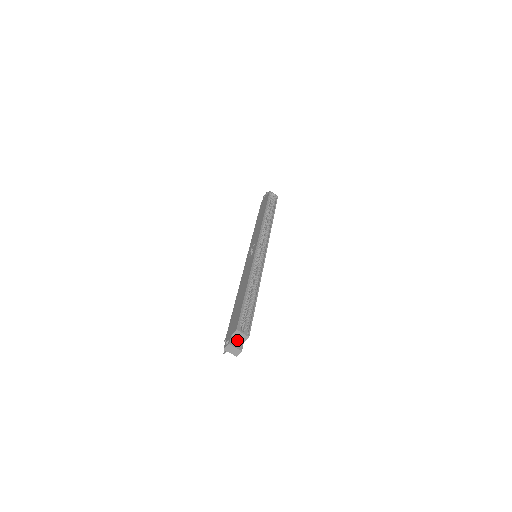
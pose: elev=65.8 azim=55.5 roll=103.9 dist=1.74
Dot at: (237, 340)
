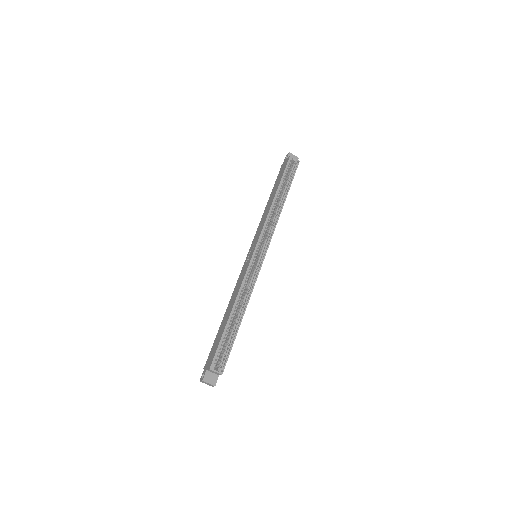
Dot at: (212, 374)
